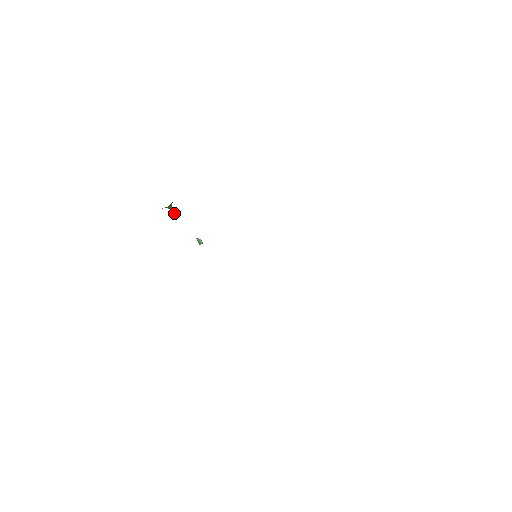
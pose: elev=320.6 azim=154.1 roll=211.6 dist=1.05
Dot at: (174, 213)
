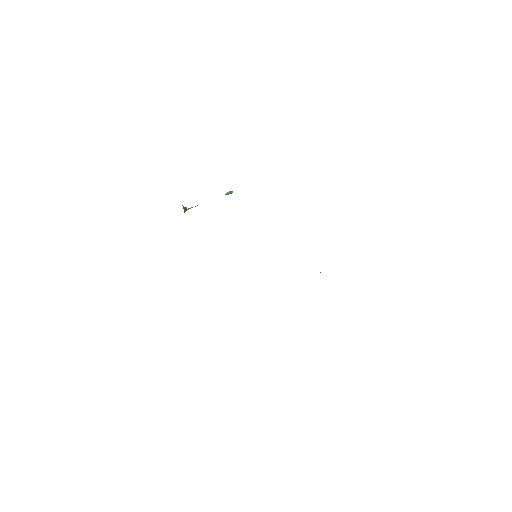
Dot at: occluded
